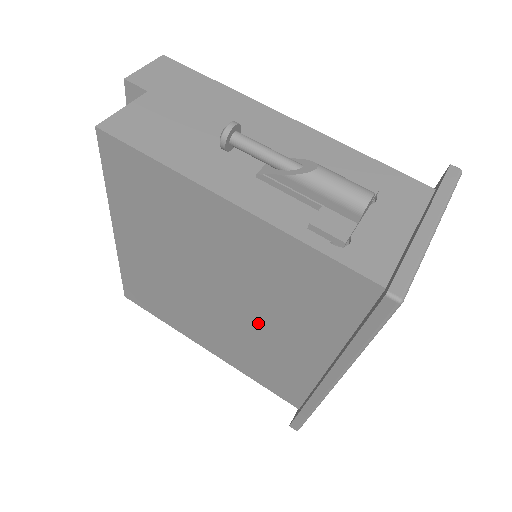
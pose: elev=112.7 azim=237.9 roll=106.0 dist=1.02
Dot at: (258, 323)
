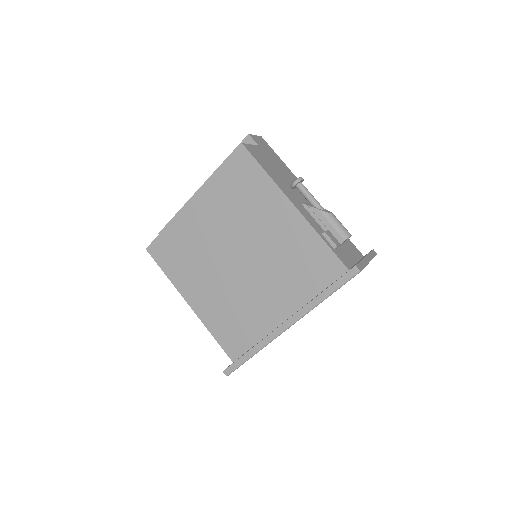
Dot at: (254, 284)
